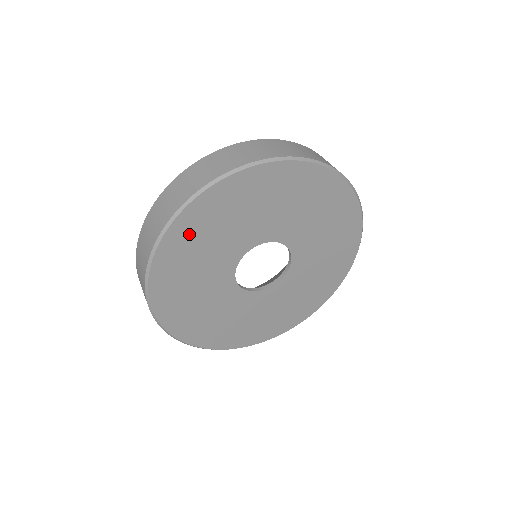
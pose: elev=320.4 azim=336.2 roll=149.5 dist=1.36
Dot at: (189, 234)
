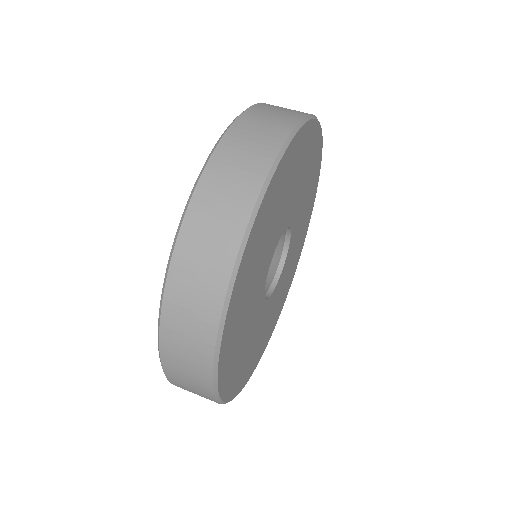
Dot at: (240, 296)
